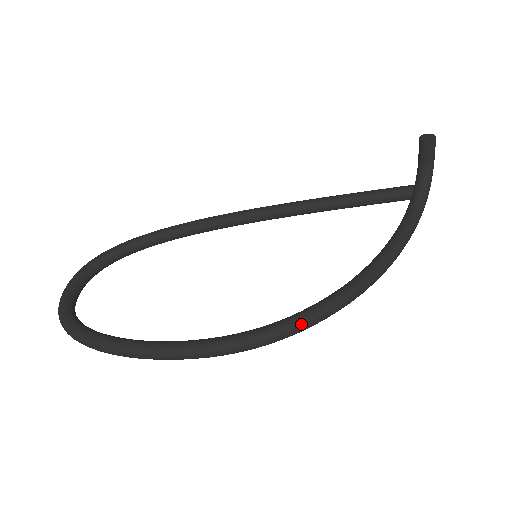
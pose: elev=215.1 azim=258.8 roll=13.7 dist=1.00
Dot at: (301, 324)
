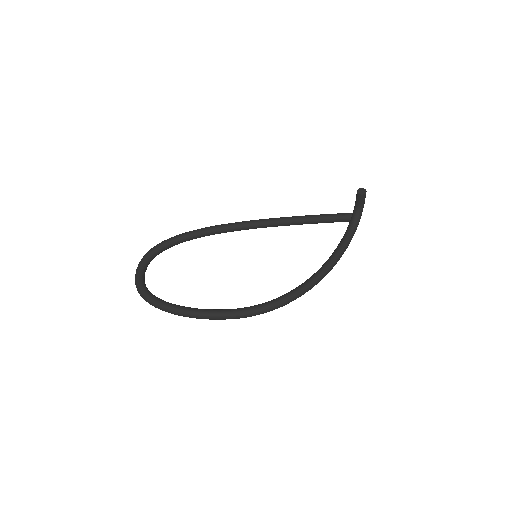
Dot at: (284, 303)
